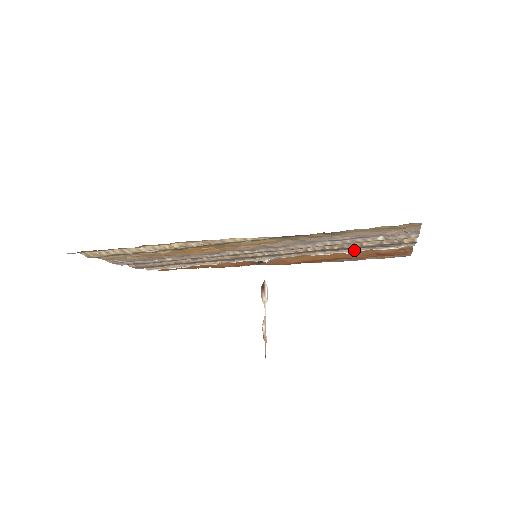
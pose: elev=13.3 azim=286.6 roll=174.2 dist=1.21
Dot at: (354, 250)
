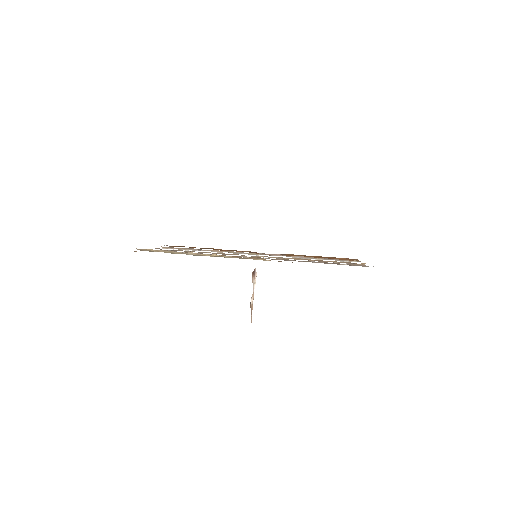
Dot at: (322, 259)
